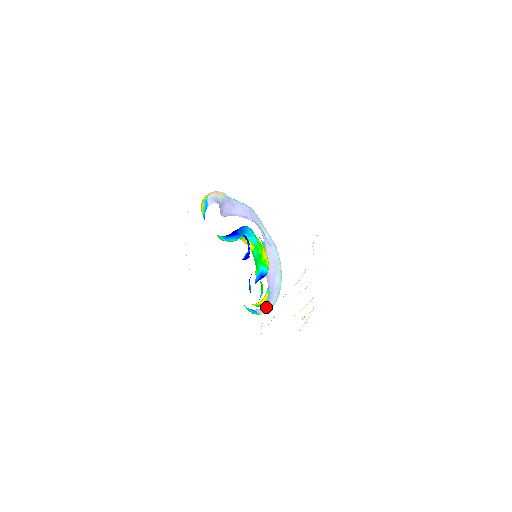
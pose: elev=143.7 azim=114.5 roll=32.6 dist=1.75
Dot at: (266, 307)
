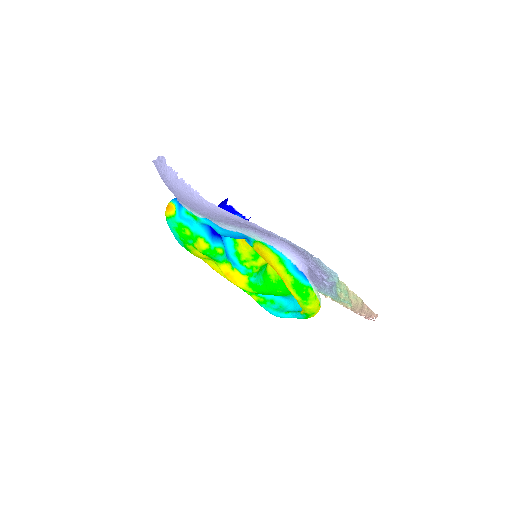
Dot at: occluded
